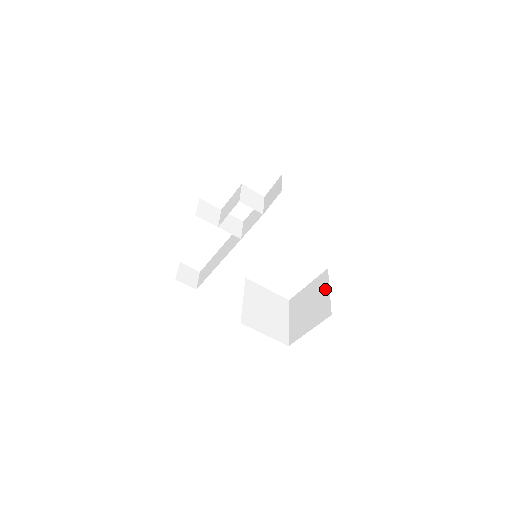
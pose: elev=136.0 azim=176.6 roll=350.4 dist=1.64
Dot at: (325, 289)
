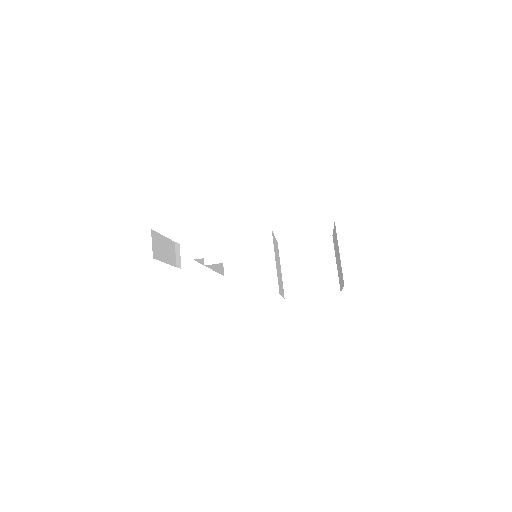
Dot at: (338, 248)
